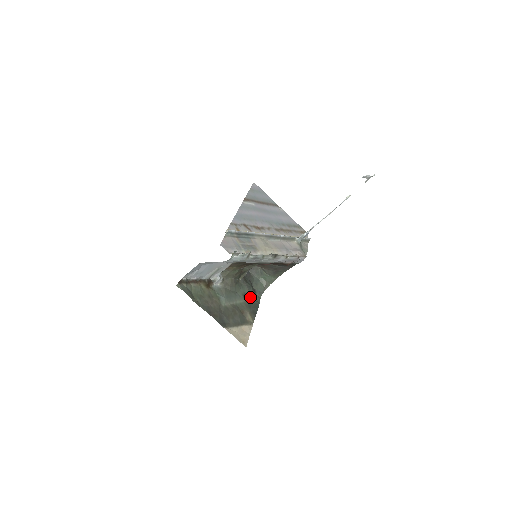
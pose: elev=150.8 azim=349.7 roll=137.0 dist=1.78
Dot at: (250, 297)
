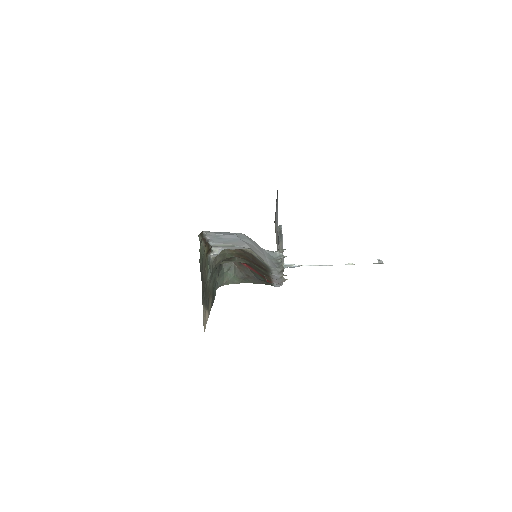
Dot at: occluded
